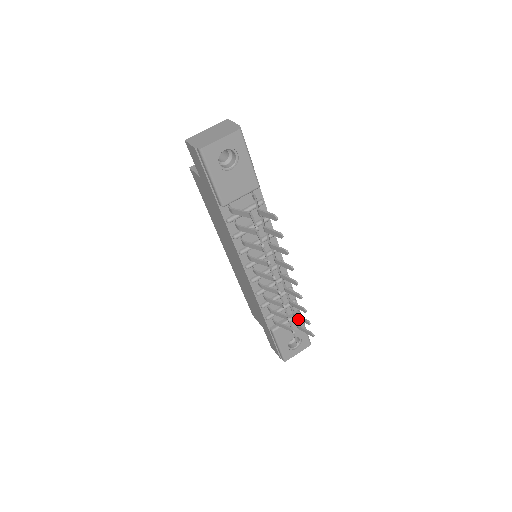
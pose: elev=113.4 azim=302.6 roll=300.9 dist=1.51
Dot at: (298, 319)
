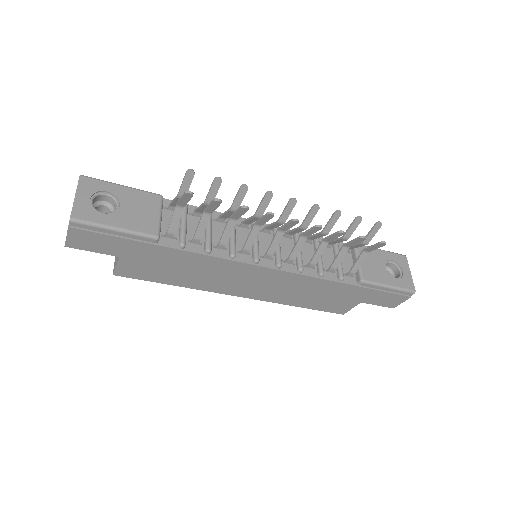
Dot at: occluded
